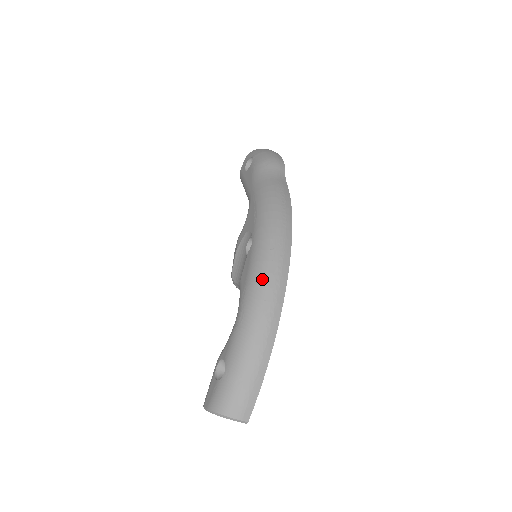
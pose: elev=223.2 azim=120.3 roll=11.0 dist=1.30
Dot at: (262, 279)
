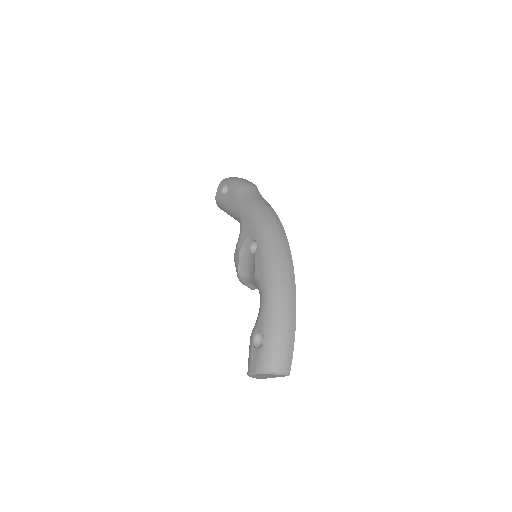
Dot at: (276, 267)
